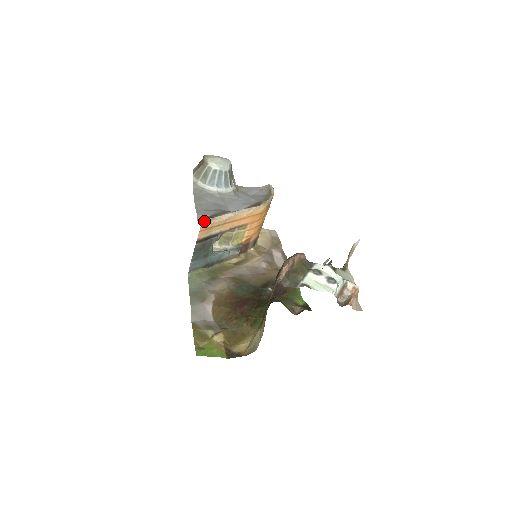
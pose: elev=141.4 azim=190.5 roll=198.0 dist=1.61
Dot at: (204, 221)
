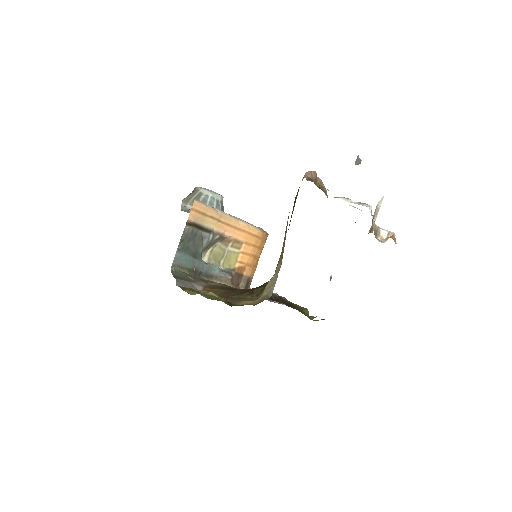
Dot at: (198, 200)
